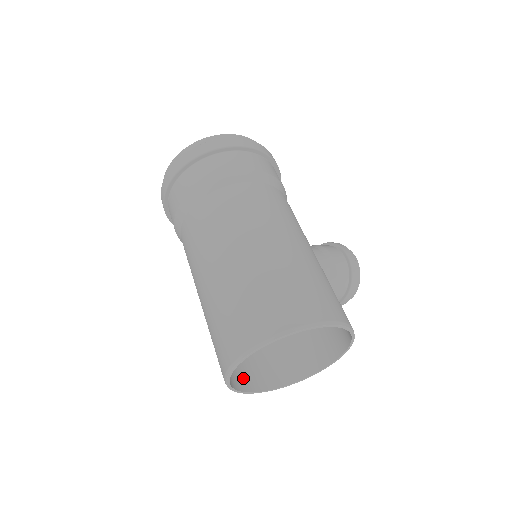
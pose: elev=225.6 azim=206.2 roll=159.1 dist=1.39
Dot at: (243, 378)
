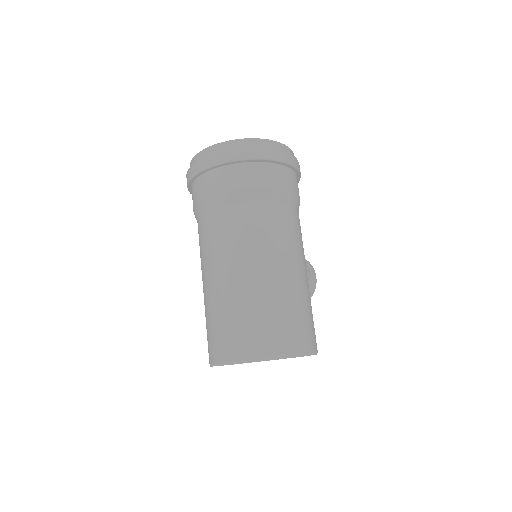
Dot at: occluded
